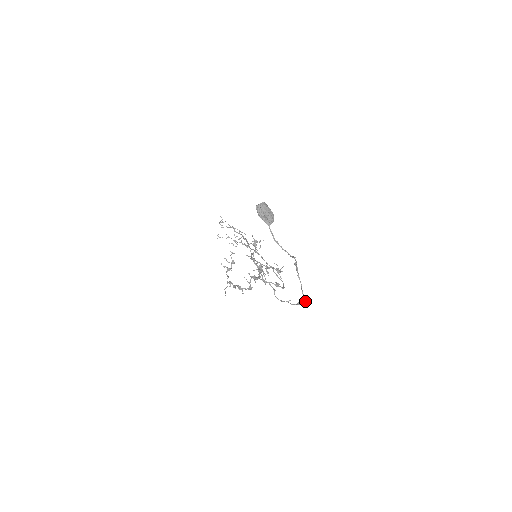
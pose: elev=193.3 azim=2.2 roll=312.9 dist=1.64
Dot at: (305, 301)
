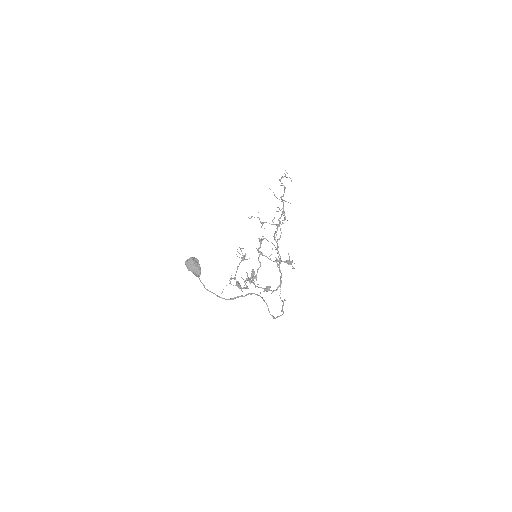
Dot at: (273, 318)
